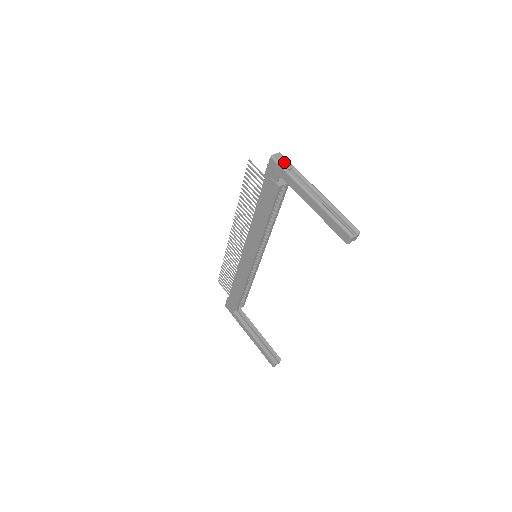
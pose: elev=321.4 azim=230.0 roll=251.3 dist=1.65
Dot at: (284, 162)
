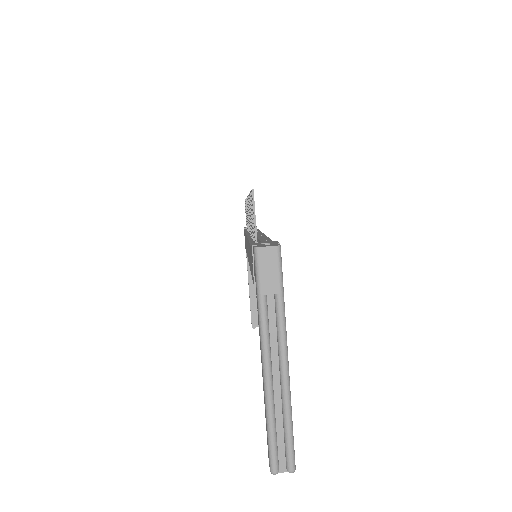
Dot at: (269, 274)
